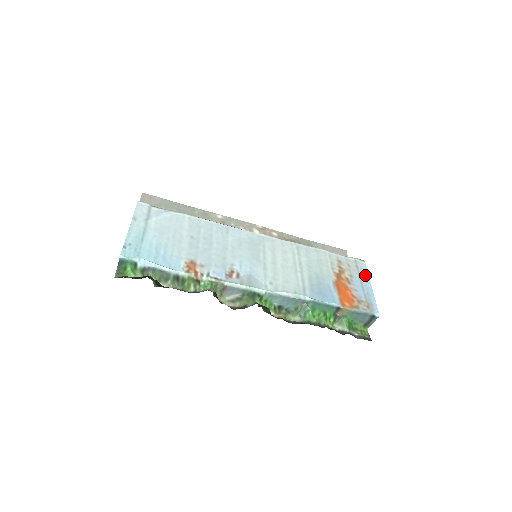
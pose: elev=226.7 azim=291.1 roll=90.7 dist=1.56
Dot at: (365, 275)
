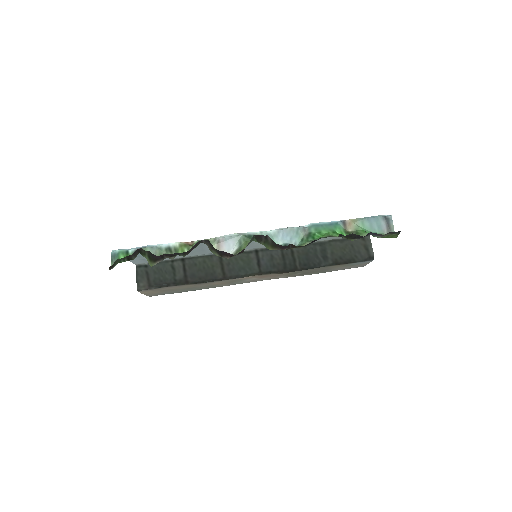
Dot at: occluded
